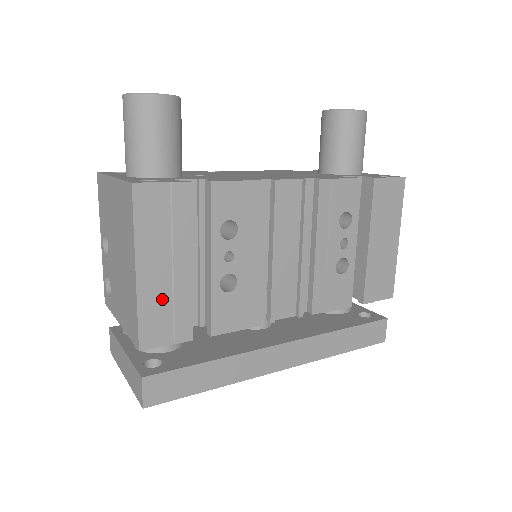
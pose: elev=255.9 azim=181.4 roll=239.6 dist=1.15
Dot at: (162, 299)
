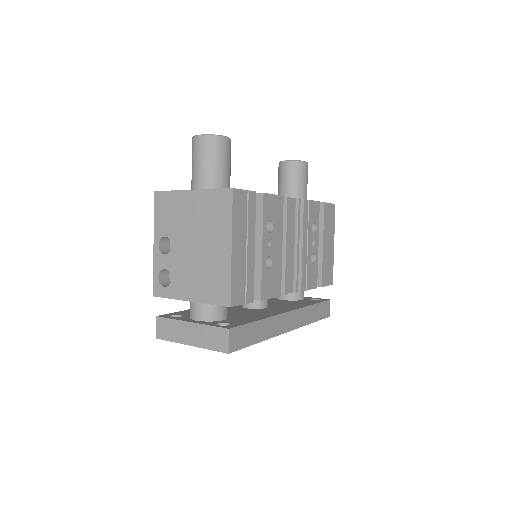
Dot at: (241, 270)
